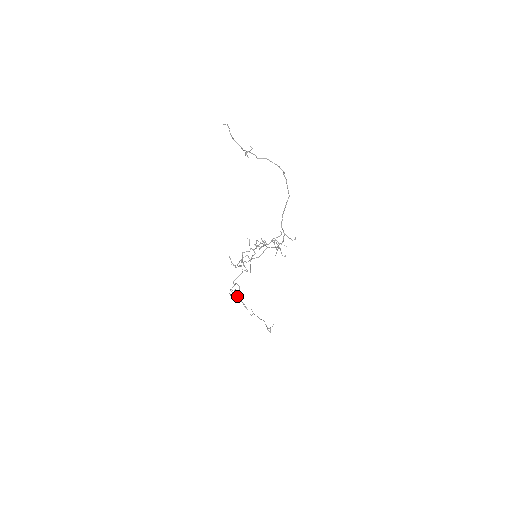
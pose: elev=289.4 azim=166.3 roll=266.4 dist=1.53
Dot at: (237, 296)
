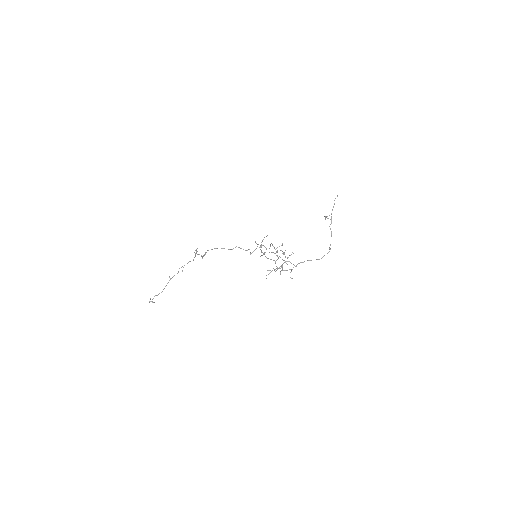
Dot at: occluded
